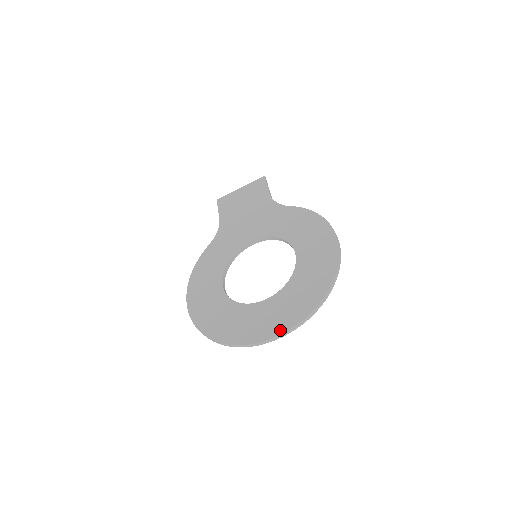
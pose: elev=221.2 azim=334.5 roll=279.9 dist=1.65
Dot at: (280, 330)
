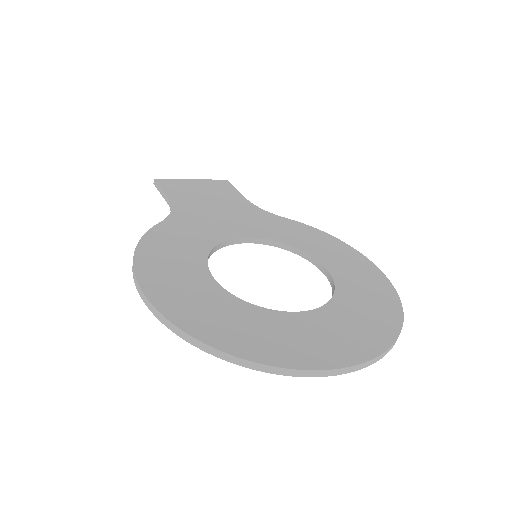
Dot at: (361, 356)
